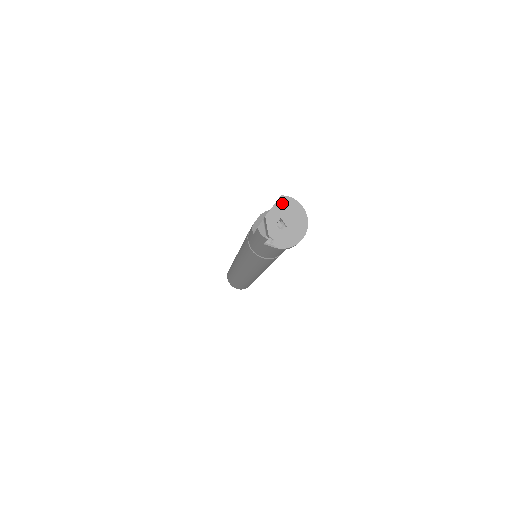
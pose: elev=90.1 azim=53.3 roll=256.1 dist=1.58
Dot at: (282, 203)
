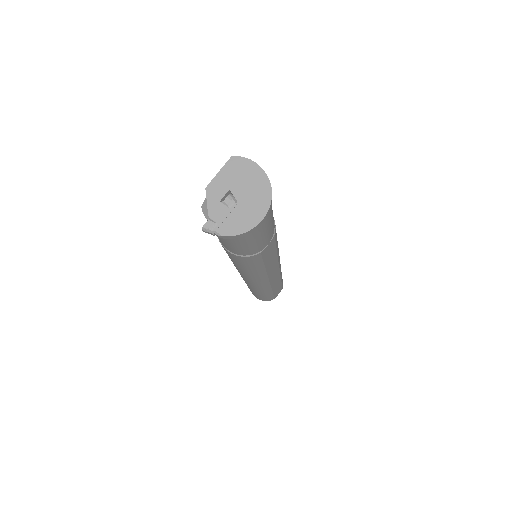
Dot at: (232, 167)
